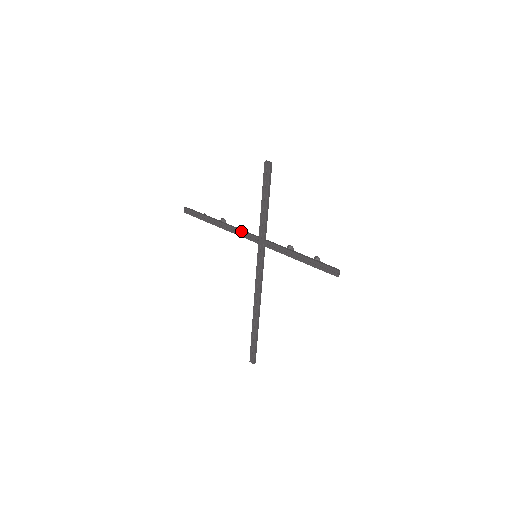
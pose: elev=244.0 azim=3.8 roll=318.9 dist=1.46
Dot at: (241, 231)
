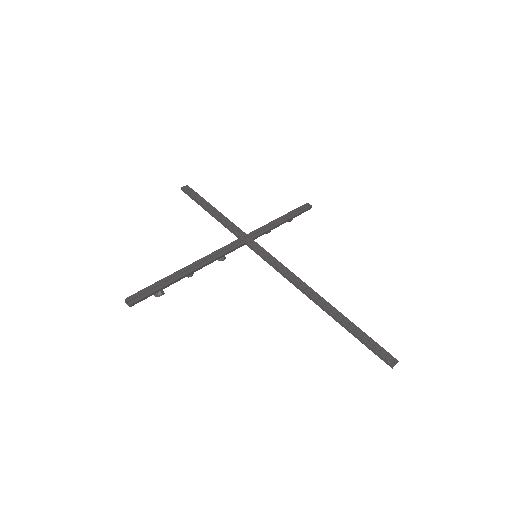
Dot at: (220, 249)
